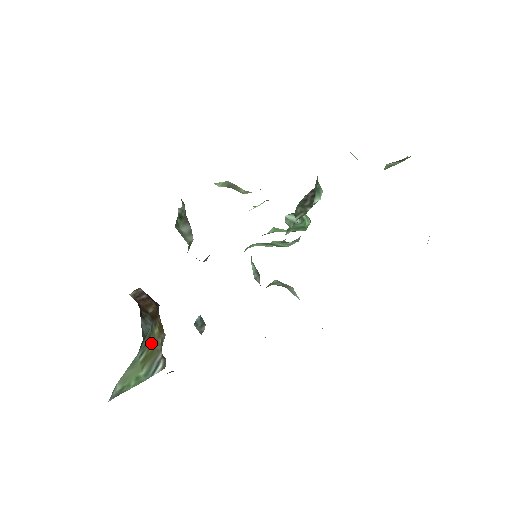
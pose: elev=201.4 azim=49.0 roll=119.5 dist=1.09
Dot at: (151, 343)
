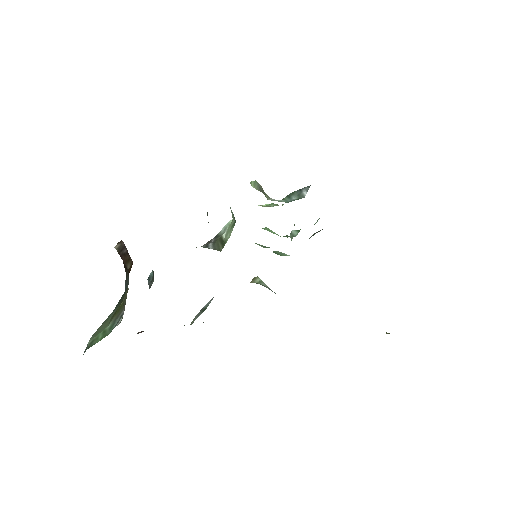
Dot at: (123, 299)
